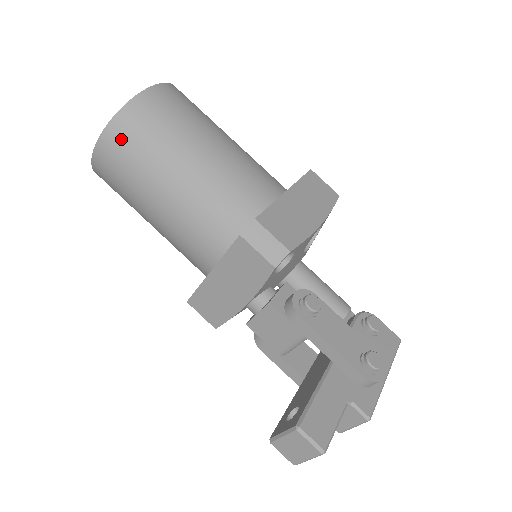
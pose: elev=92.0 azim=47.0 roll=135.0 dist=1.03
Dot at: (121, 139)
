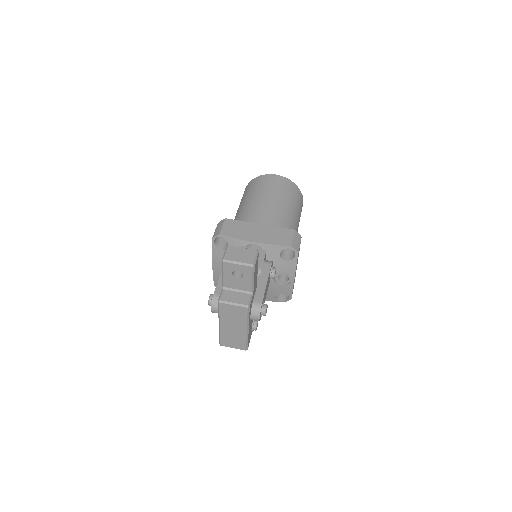
Dot at: (288, 185)
